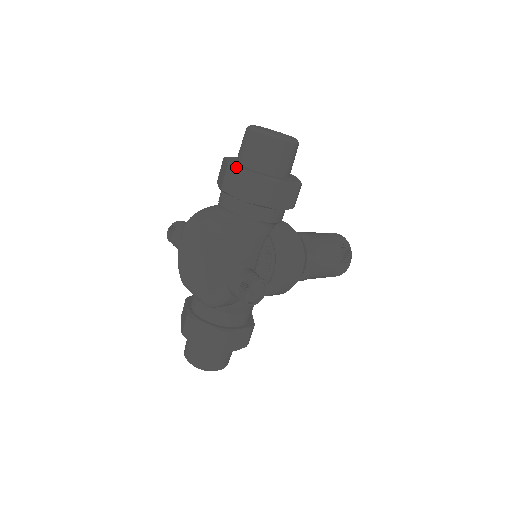
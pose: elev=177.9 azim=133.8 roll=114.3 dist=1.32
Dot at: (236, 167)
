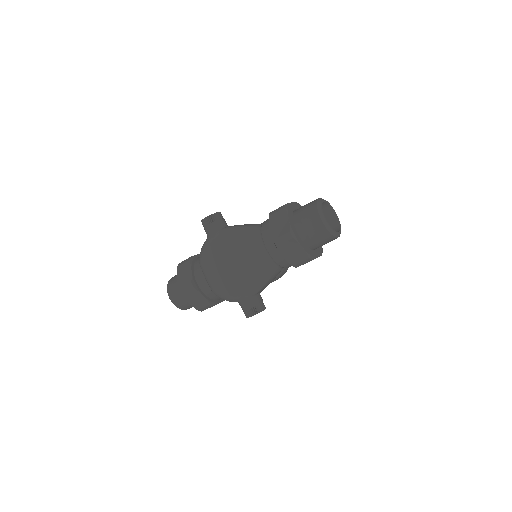
Dot at: (295, 239)
